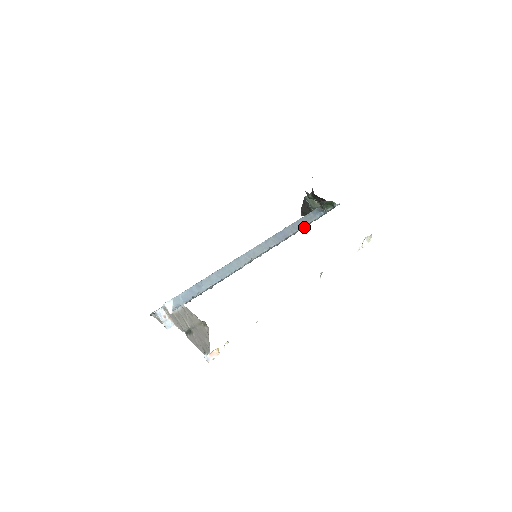
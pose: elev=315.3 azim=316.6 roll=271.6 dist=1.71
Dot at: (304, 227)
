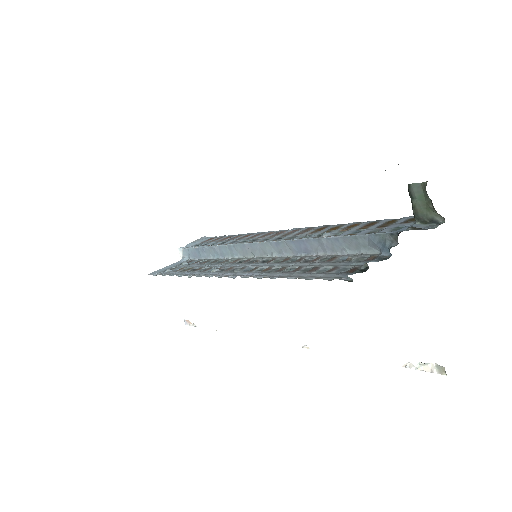
Dot at: (326, 260)
